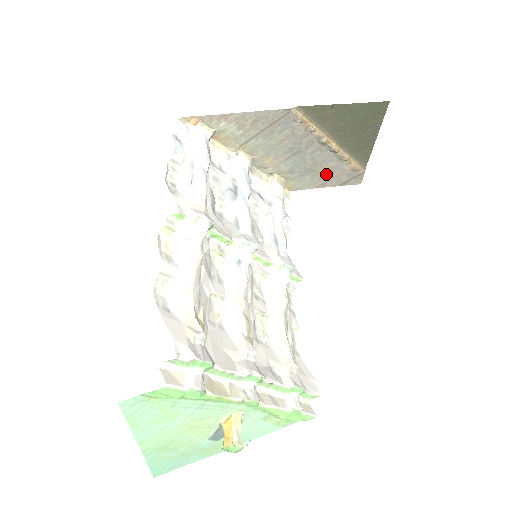
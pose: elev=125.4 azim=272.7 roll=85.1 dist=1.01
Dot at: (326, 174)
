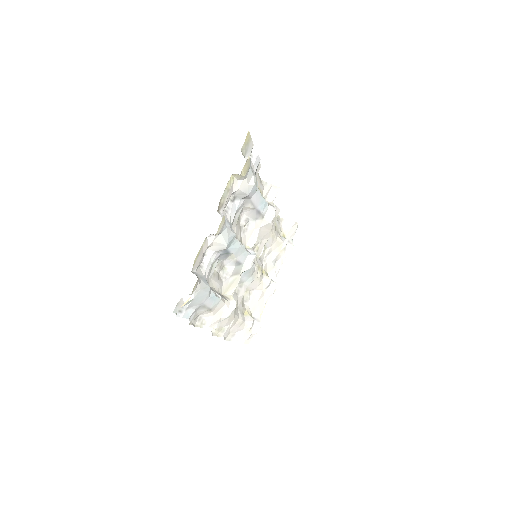
Dot at: occluded
